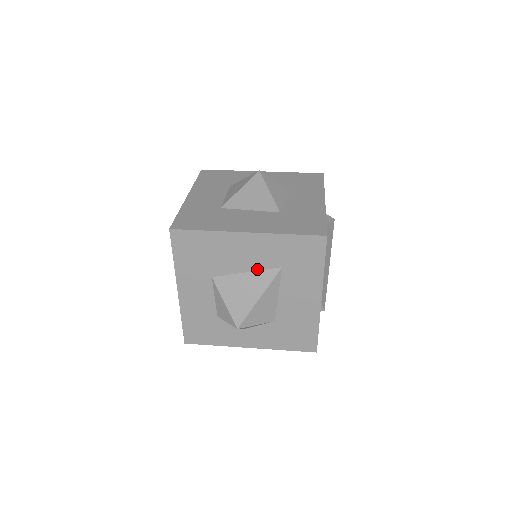
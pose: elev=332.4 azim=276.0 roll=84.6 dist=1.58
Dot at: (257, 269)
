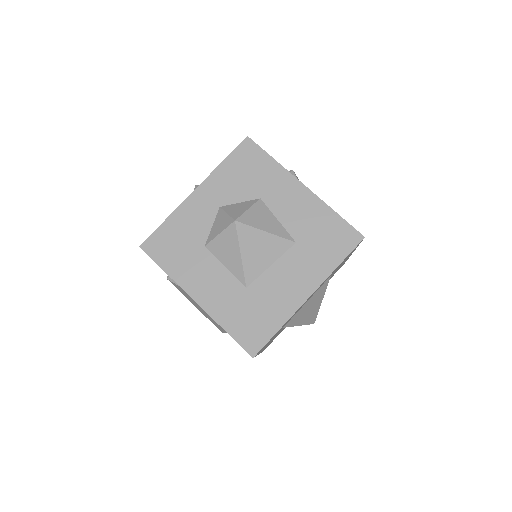
Dot at: (314, 294)
